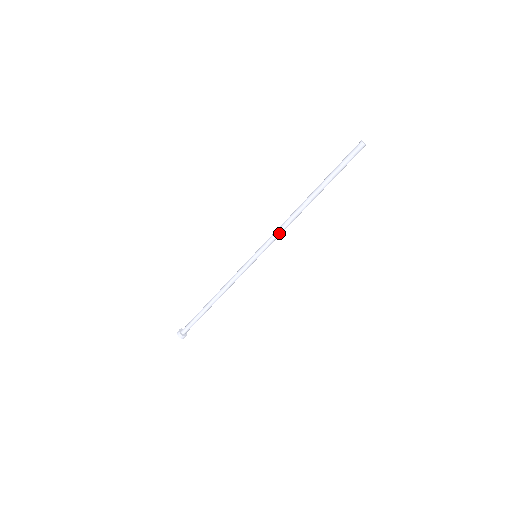
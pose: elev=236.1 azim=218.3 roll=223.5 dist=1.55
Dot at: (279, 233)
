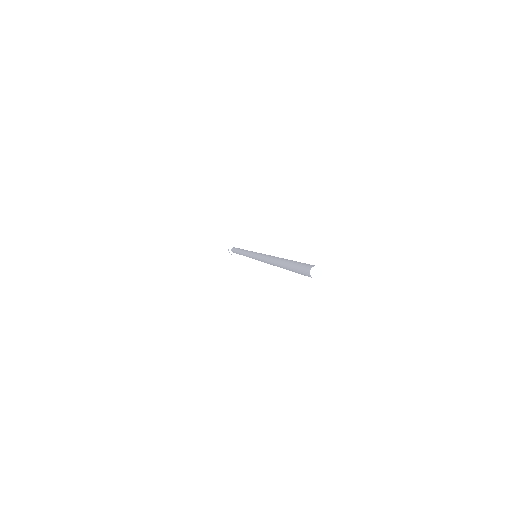
Dot at: occluded
